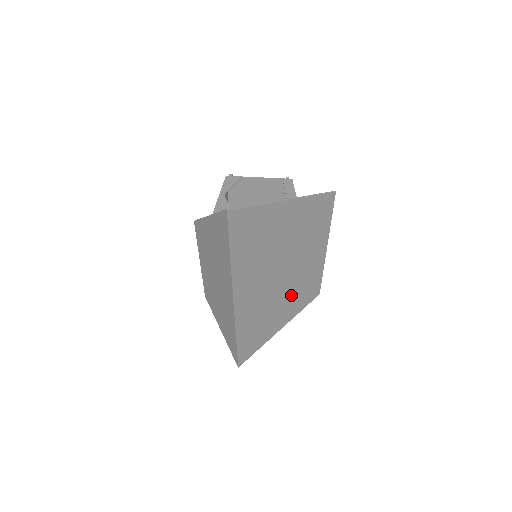
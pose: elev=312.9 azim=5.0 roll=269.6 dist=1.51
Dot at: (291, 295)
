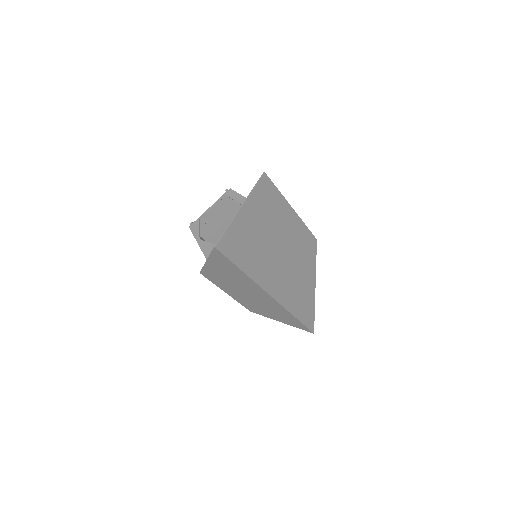
Dot at: (300, 258)
